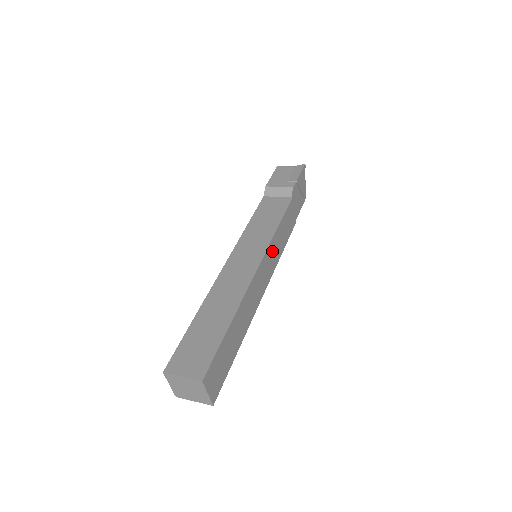
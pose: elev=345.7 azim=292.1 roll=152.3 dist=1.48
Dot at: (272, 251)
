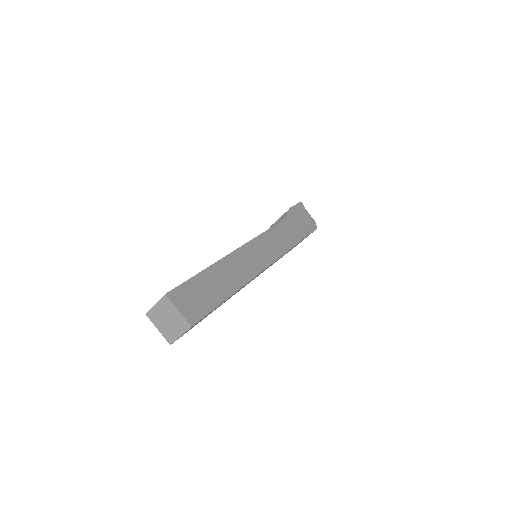
Dot at: (265, 244)
